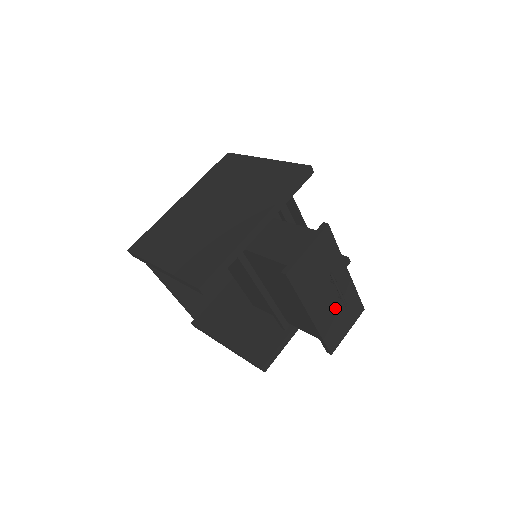
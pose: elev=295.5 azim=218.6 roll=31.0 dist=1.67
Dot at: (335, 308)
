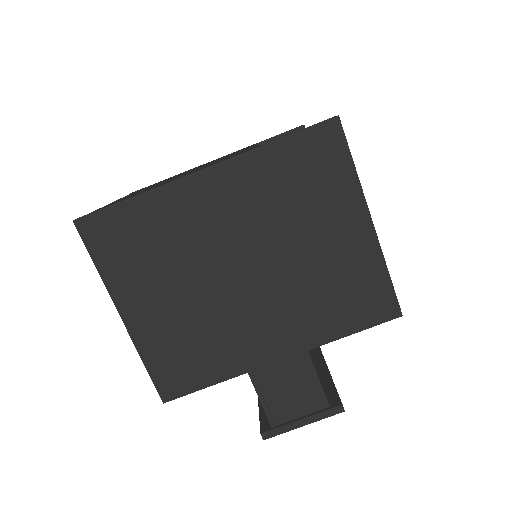
Dot at: occluded
